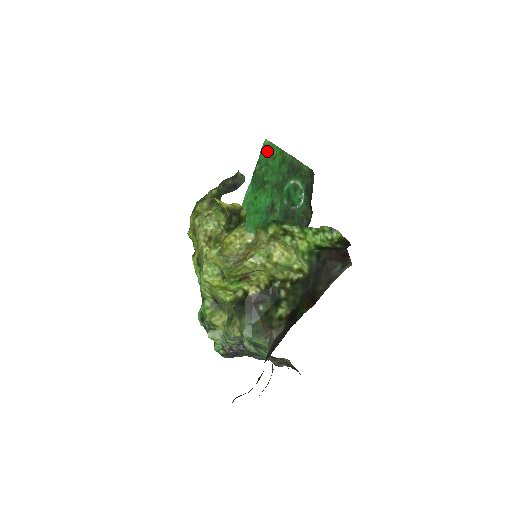
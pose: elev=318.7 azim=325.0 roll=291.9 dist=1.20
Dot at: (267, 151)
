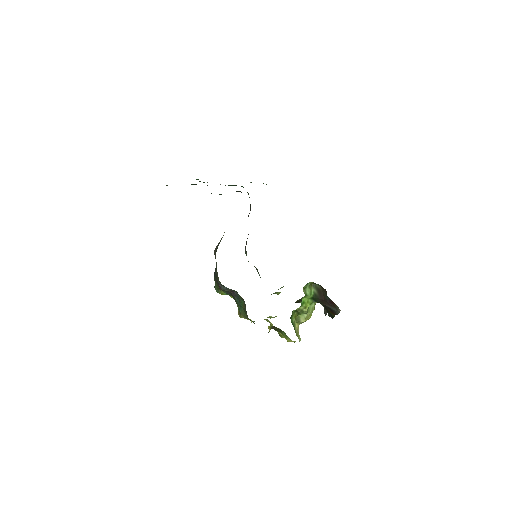
Dot at: occluded
